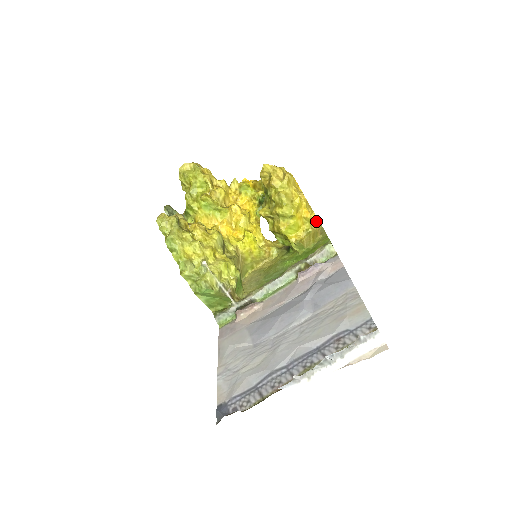
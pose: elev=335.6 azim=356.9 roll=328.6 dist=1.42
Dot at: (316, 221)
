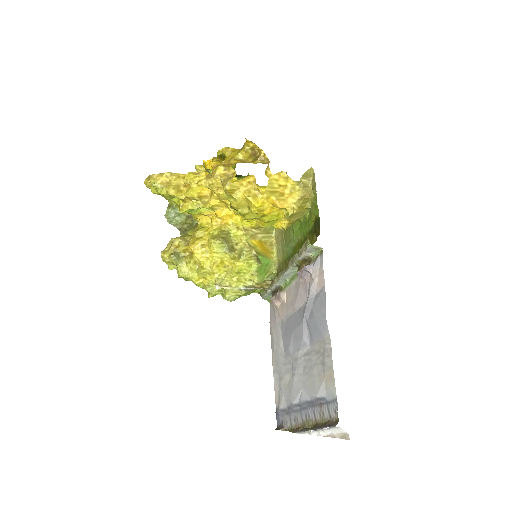
Dot at: (298, 183)
